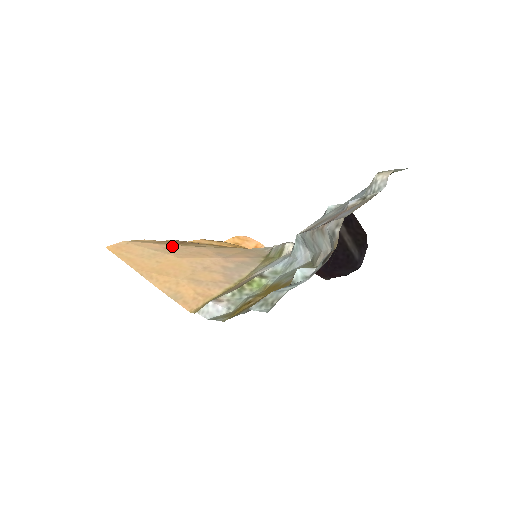
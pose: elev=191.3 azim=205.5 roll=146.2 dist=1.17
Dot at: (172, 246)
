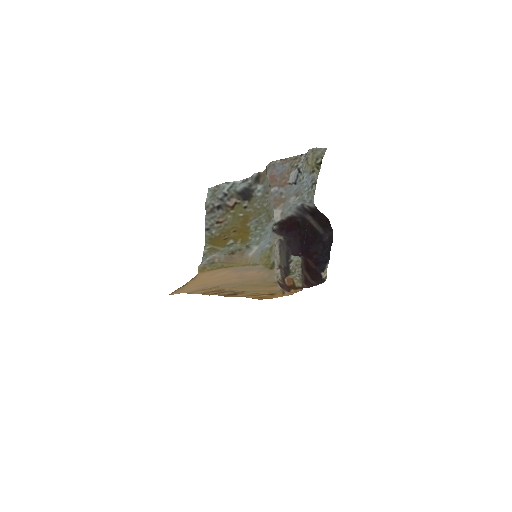
Dot at: (211, 286)
